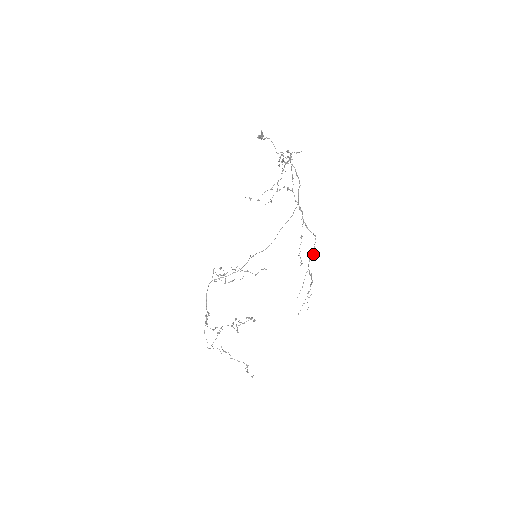
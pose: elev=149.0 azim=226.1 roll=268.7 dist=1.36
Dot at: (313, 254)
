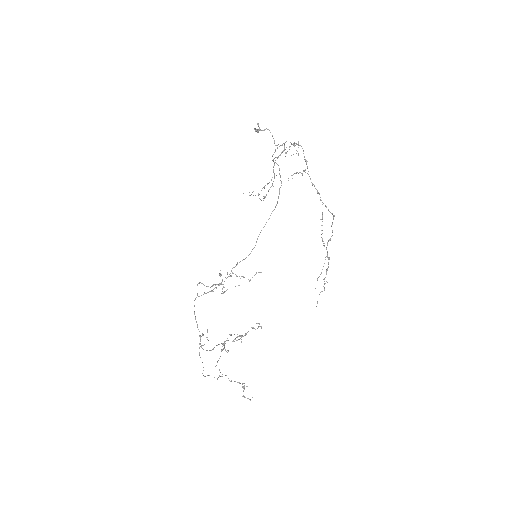
Dot at: (331, 236)
